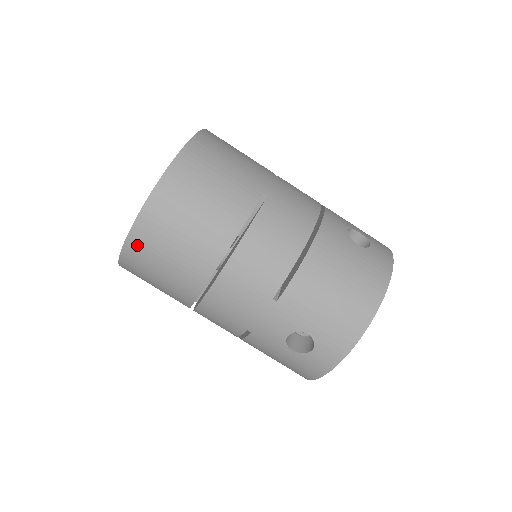
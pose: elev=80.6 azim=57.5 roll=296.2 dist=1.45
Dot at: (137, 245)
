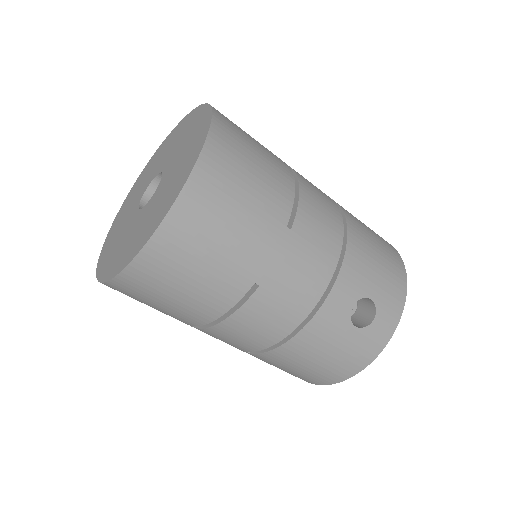
Dot at: occluded
